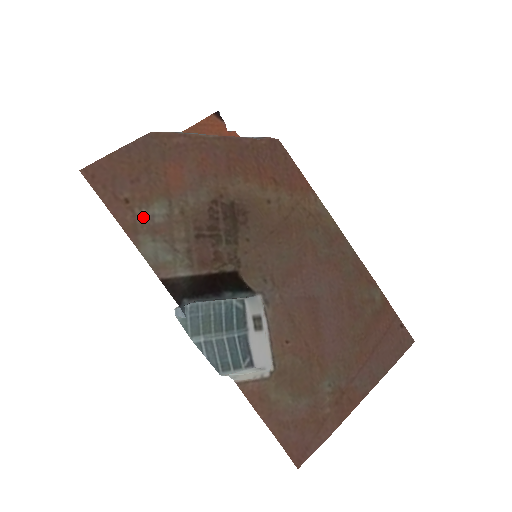
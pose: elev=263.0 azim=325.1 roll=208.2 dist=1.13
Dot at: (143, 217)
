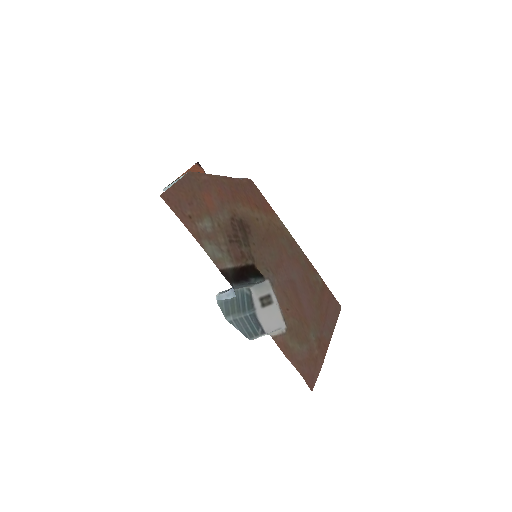
Dot at: (201, 228)
